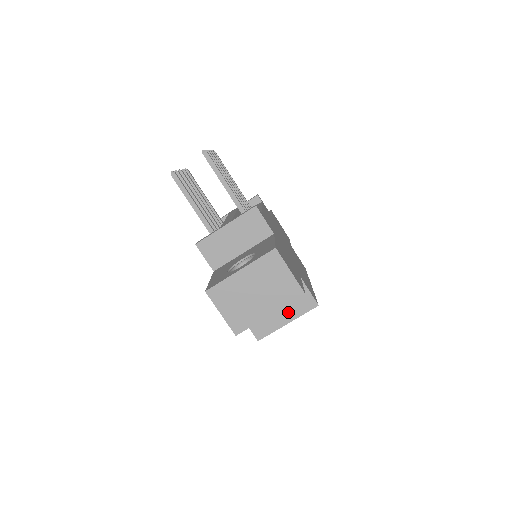
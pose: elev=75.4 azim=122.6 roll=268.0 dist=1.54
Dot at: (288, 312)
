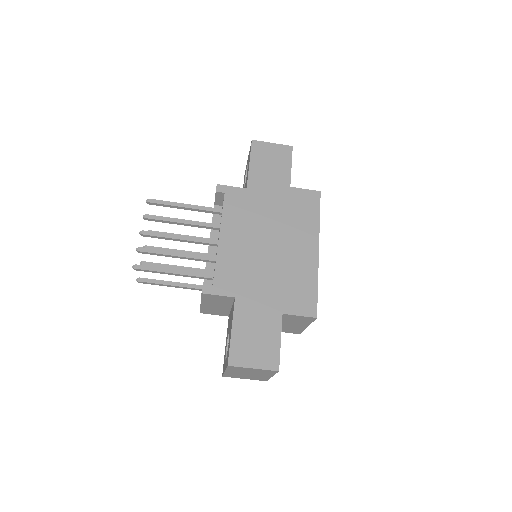
Dot at: (300, 324)
